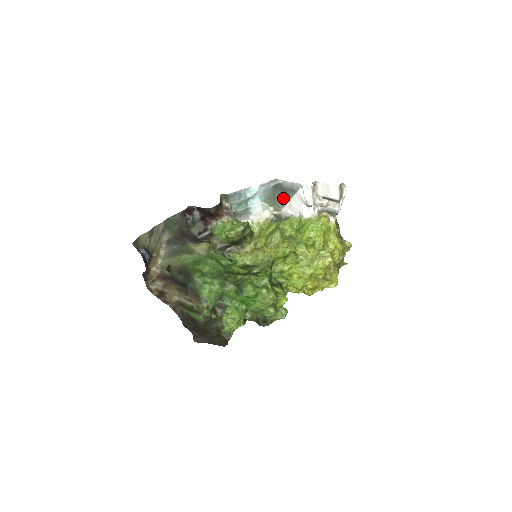
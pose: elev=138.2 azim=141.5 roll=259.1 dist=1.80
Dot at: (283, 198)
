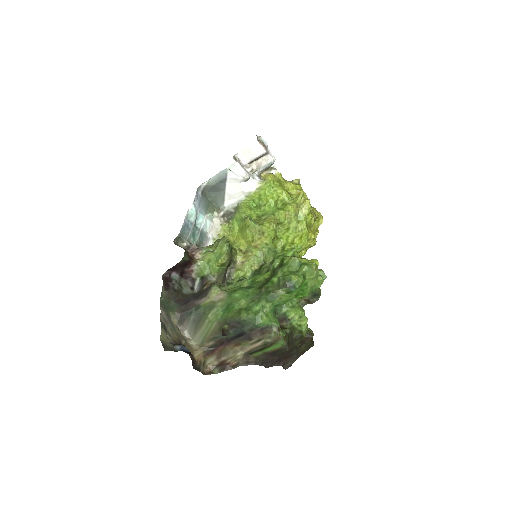
Dot at: (217, 196)
